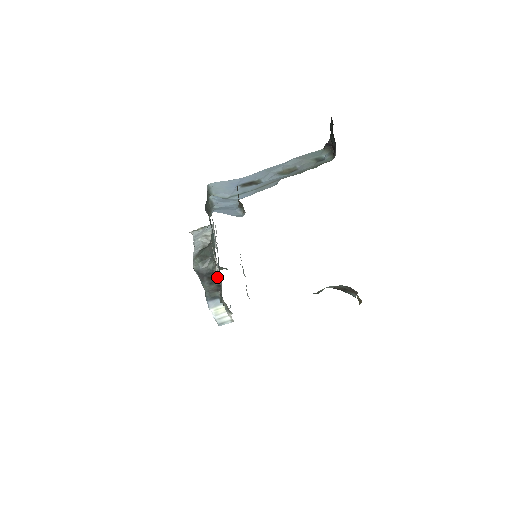
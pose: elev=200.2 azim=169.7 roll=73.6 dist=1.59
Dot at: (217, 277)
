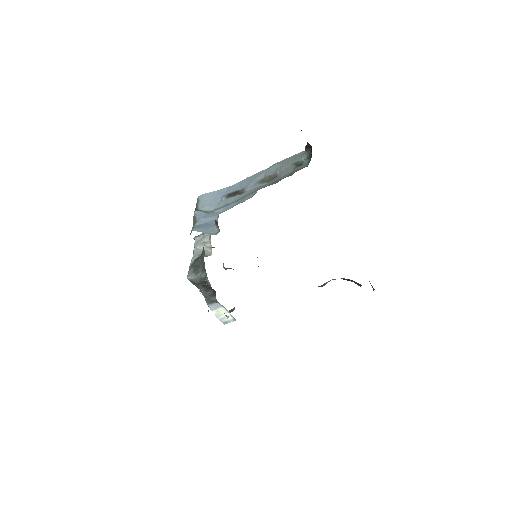
Dot at: occluded
